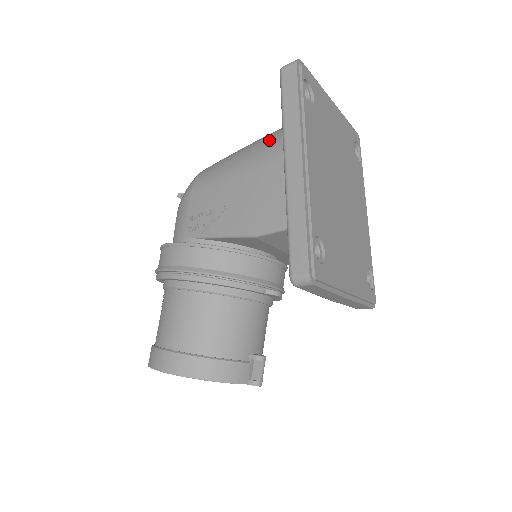
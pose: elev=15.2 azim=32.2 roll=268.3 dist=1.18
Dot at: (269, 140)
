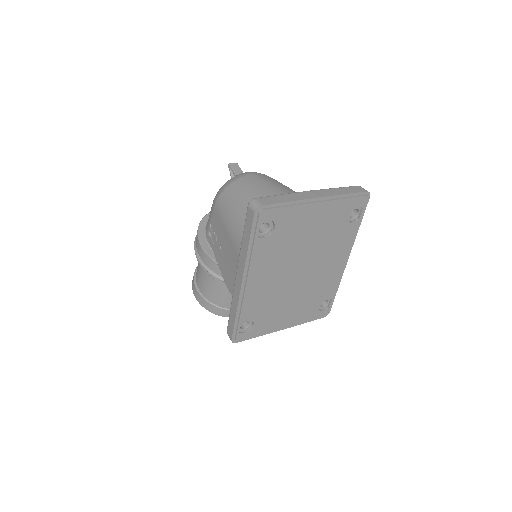
Dot at: occluded
